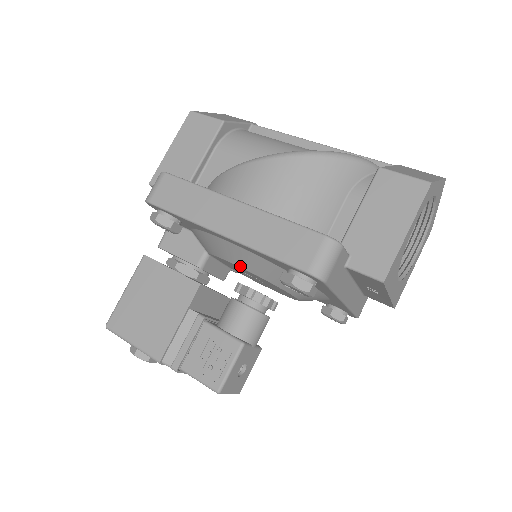
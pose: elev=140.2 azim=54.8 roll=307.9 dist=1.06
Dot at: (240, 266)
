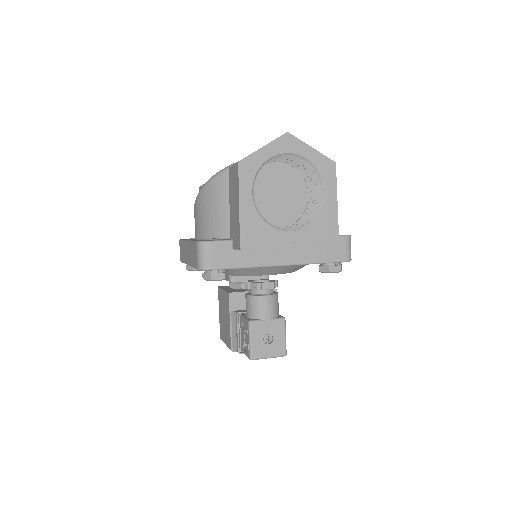
Dot at: occluded
